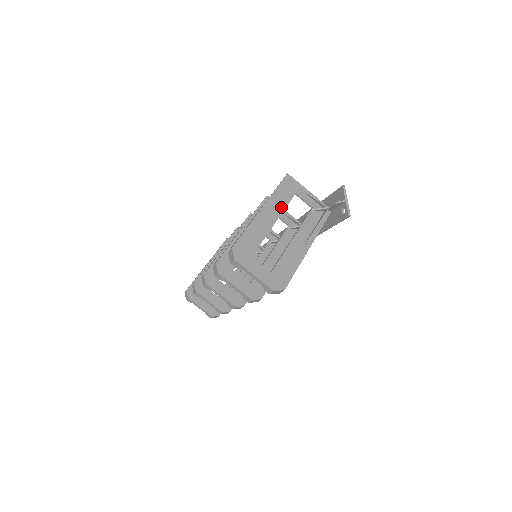
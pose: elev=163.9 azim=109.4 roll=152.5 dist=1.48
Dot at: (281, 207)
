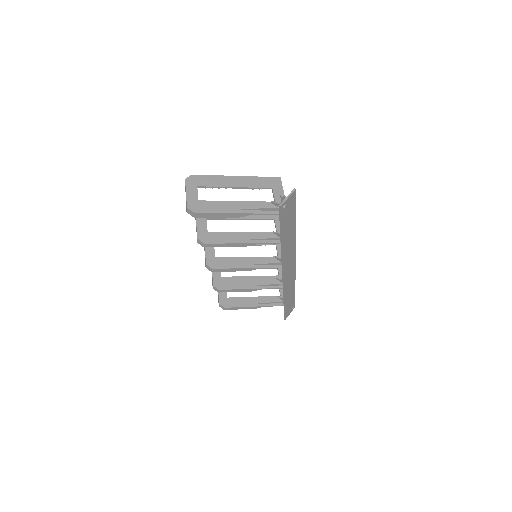
Dot at: (251, 185)
